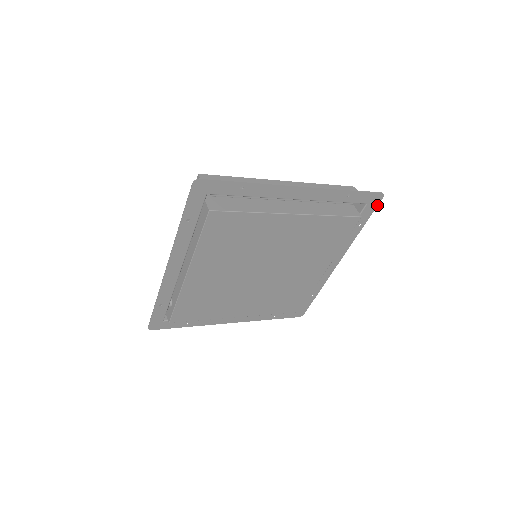
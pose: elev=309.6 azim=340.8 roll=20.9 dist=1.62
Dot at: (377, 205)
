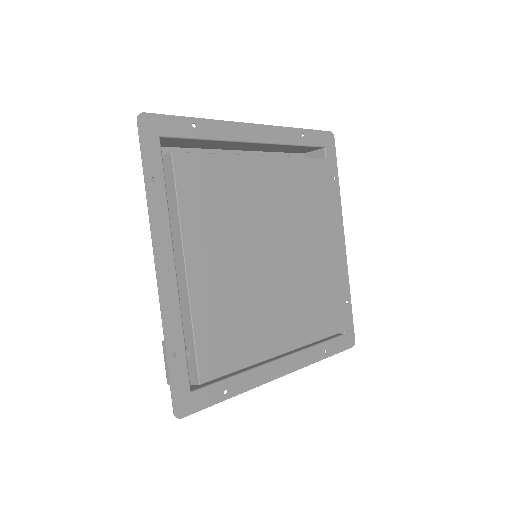
Dot at: (335, 149)
